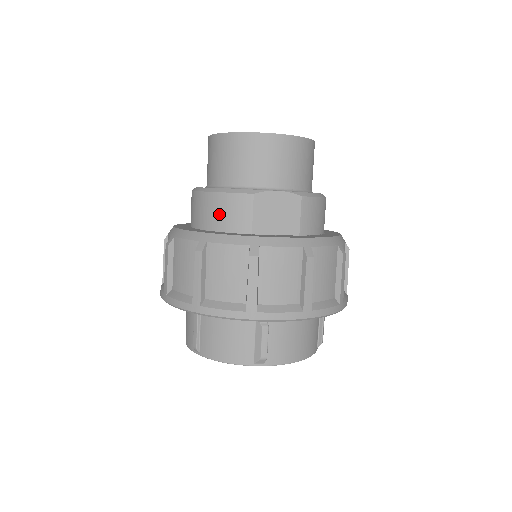
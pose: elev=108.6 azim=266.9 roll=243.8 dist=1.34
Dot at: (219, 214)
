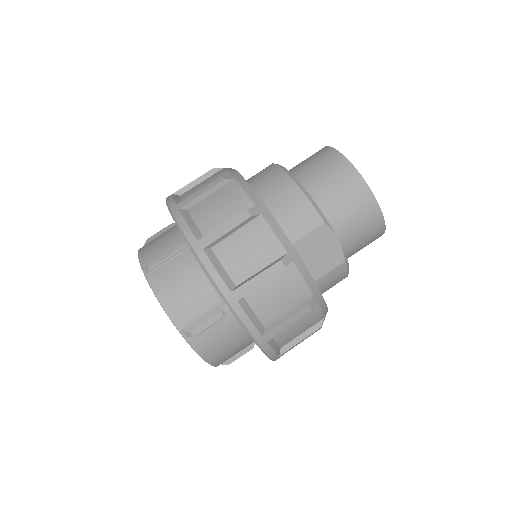
Dot at: (285, 205)
